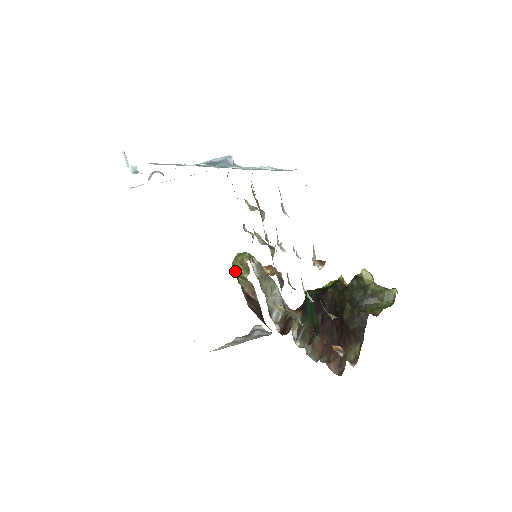
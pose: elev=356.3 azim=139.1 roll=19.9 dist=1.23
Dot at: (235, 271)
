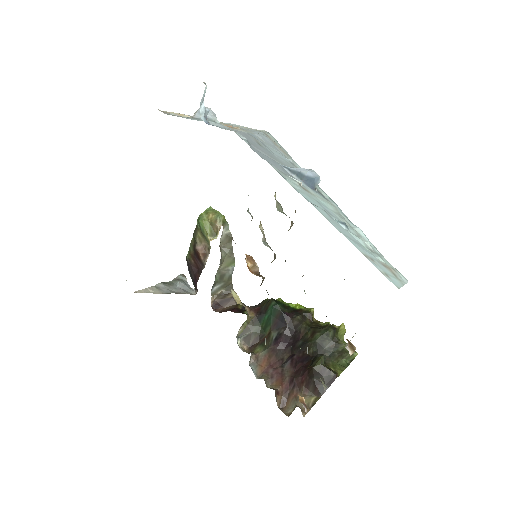
Dot at: (198, 223)
